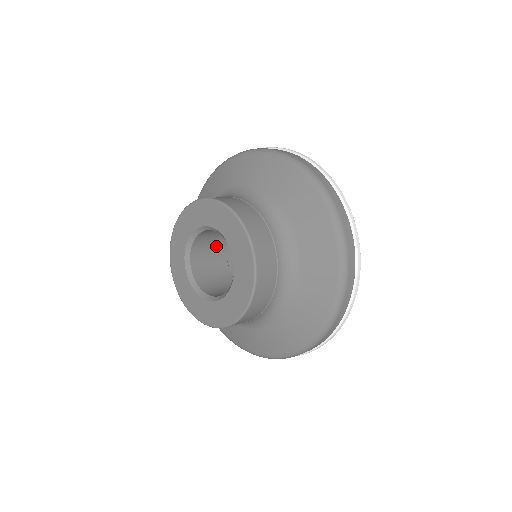
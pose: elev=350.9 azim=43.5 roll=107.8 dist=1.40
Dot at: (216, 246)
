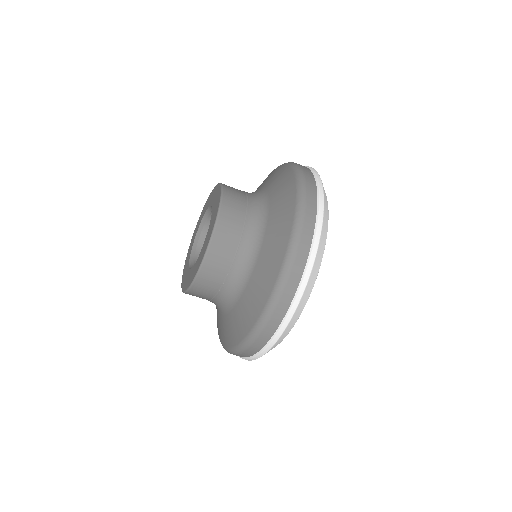
Dot at: occluded
